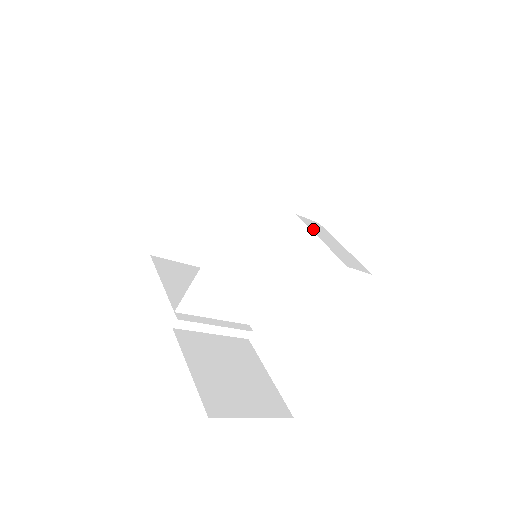
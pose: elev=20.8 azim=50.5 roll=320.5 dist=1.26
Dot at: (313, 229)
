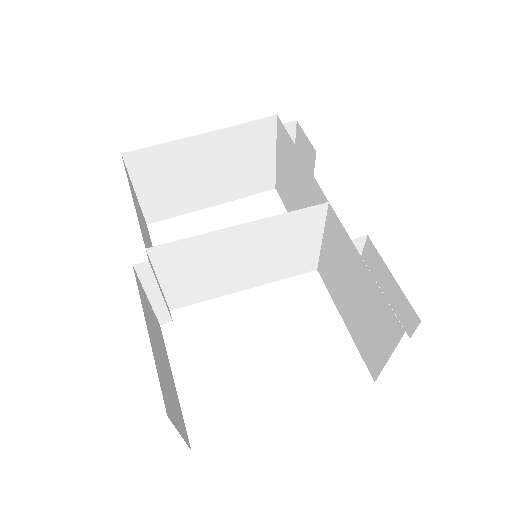
Dot at: (333, 277)
